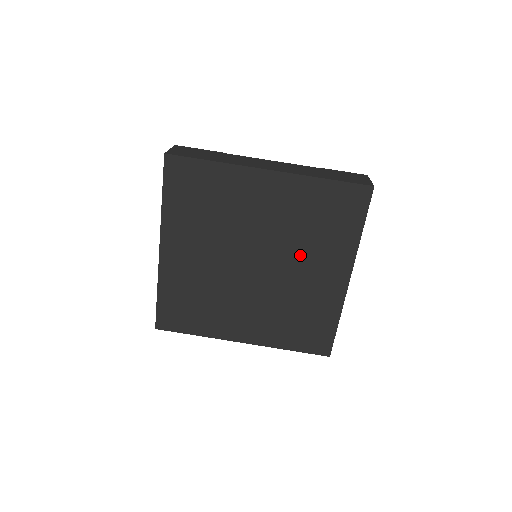
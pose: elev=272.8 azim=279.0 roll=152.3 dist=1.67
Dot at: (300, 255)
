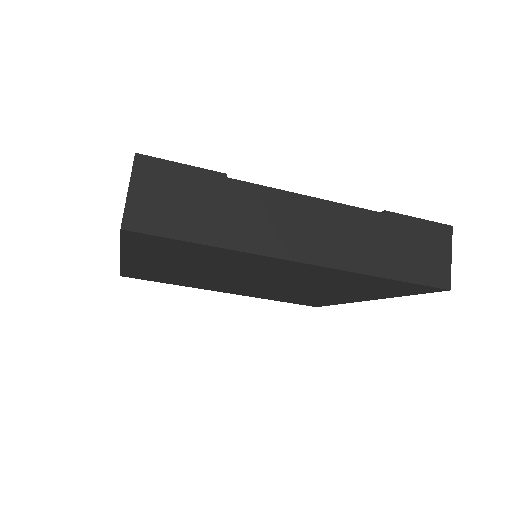
Dot at: (315, 288)
